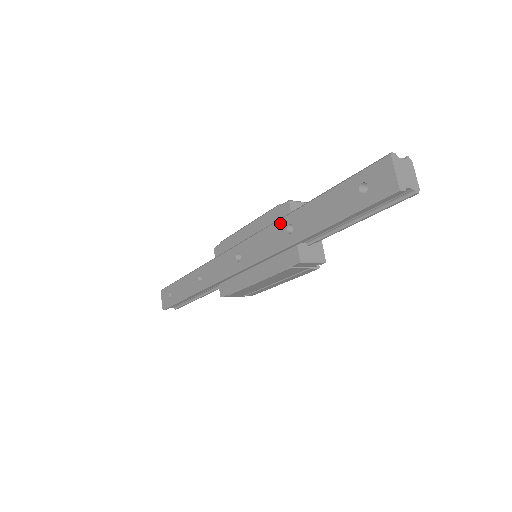
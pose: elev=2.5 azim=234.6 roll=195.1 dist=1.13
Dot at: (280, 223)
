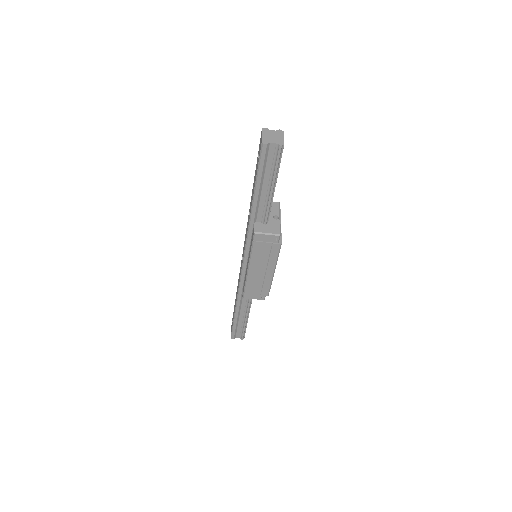
Dot at: (248, 215)
